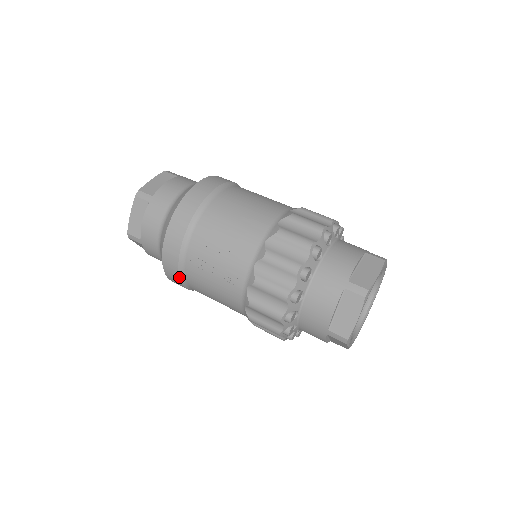
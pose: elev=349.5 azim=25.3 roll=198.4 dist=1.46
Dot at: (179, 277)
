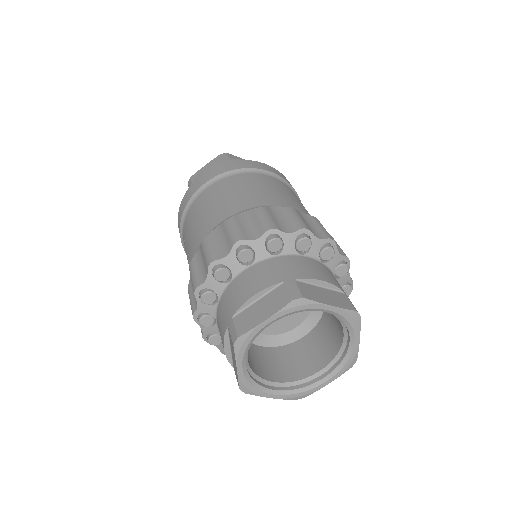
Dot at: occluded
